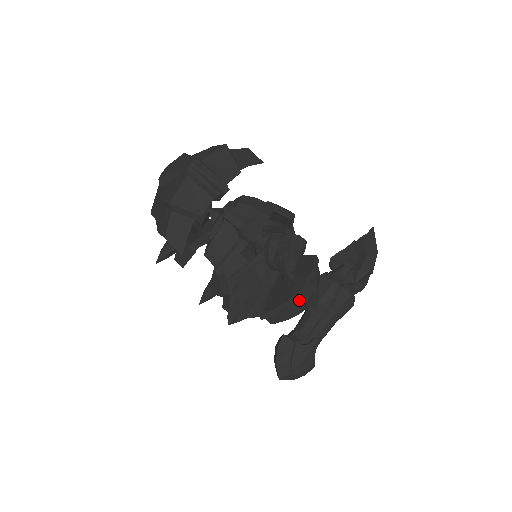
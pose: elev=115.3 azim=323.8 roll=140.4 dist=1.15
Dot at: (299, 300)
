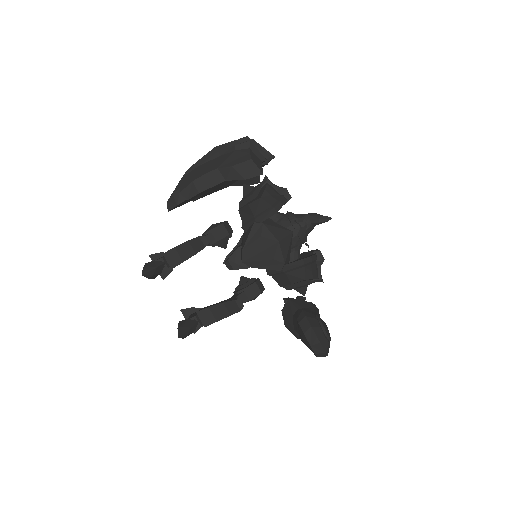
Dot at: (319, 259)
